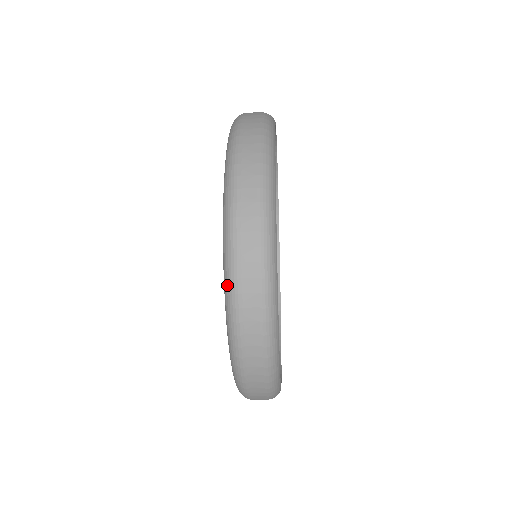
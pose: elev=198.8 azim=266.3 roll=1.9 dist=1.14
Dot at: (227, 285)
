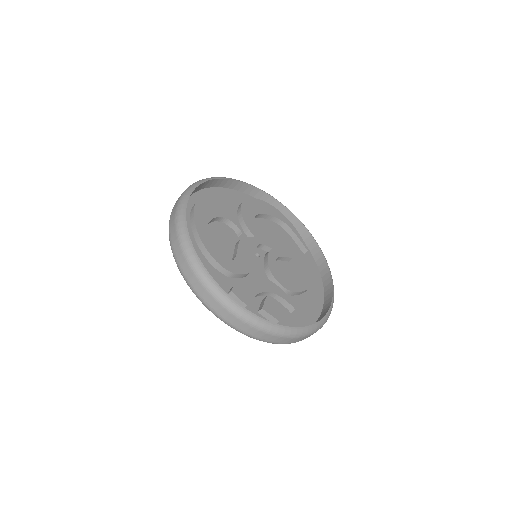
Dot at: occluded
